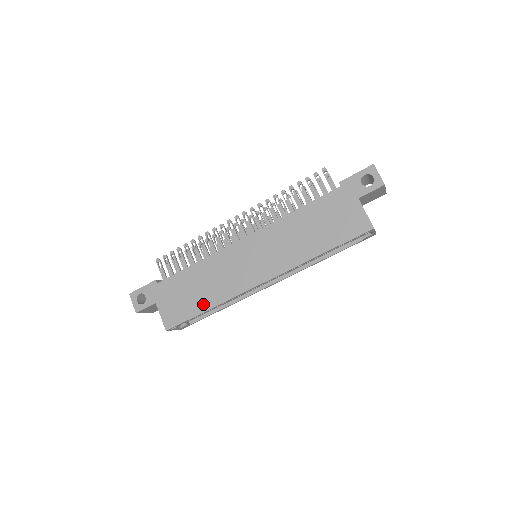
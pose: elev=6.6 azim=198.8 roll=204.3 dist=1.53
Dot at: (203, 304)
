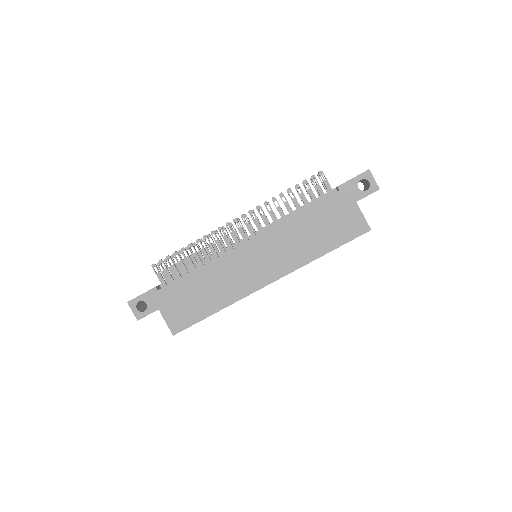
Dot at: (210, 307)
